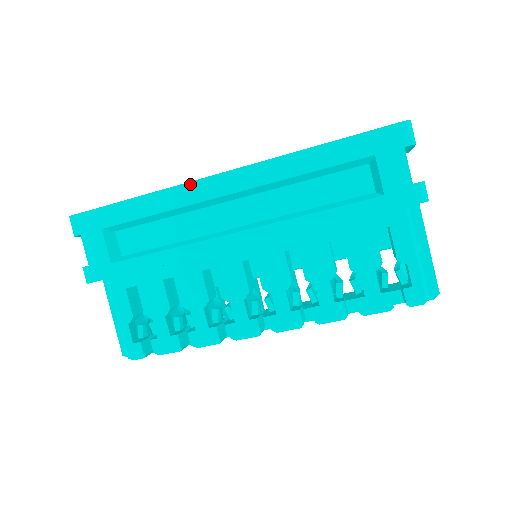
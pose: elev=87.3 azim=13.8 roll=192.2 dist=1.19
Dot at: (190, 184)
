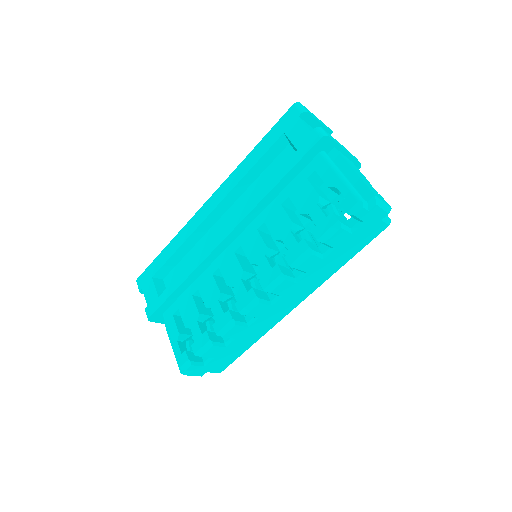
Dot at: (192, 219)
